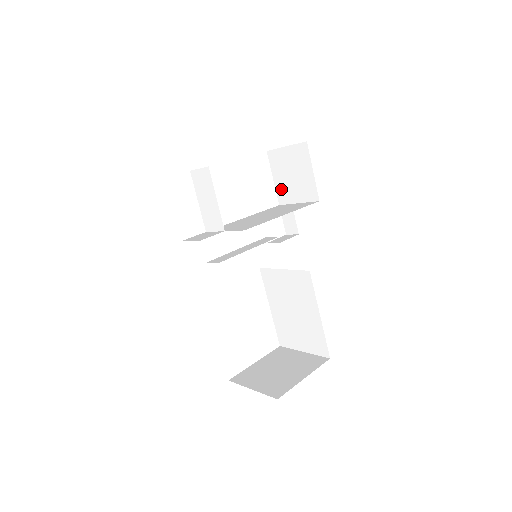
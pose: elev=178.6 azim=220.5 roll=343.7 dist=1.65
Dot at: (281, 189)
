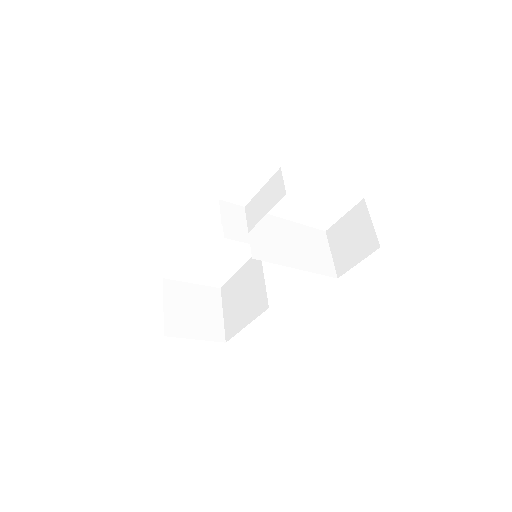
Dot at: (338, 229)
